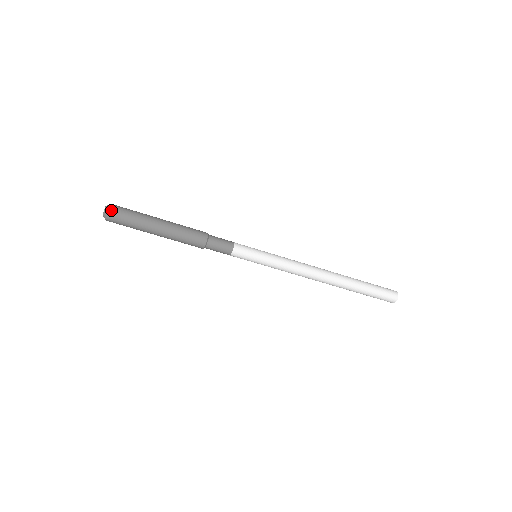
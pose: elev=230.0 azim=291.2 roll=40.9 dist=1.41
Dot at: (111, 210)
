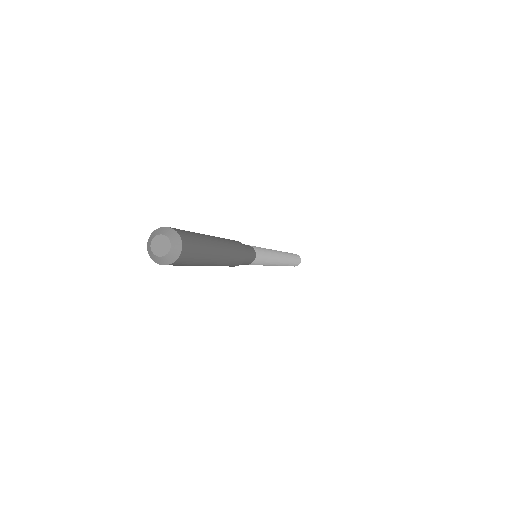
Dot at: (182, 257)
